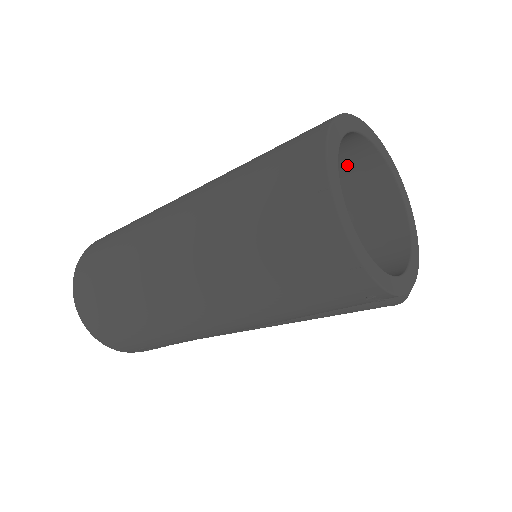
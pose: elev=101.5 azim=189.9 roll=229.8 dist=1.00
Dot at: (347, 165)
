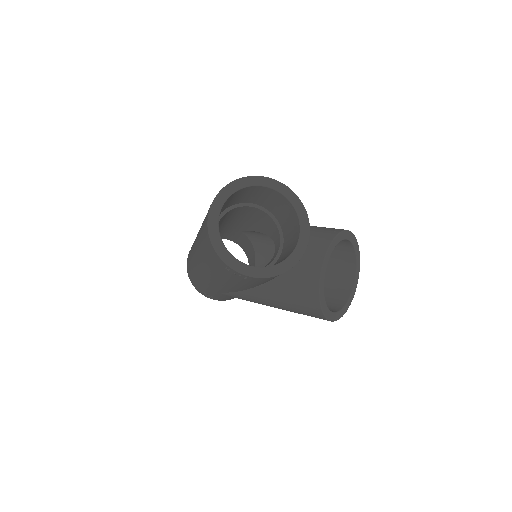
Dot at: (284, 209)
